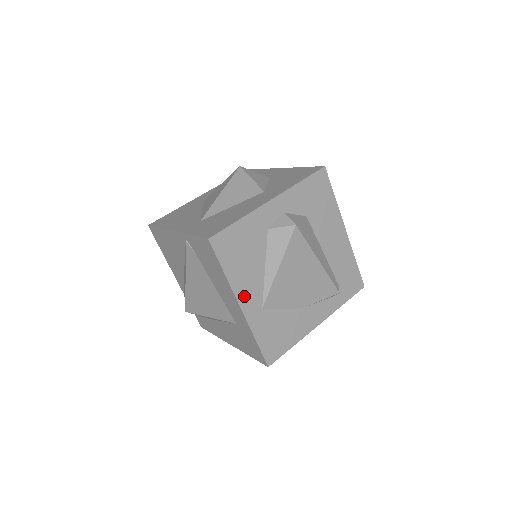
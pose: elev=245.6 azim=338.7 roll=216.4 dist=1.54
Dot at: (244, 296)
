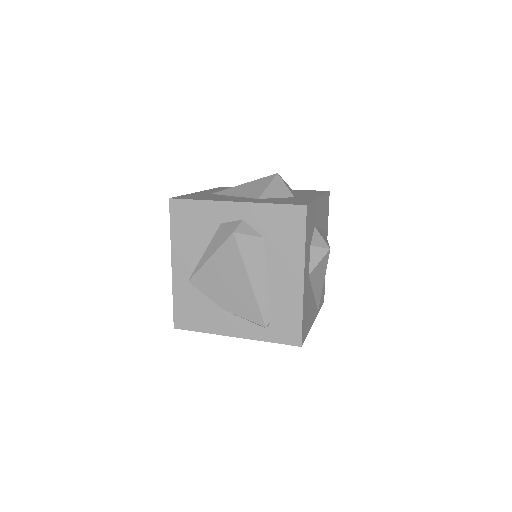
Dot at: (178, 260)
